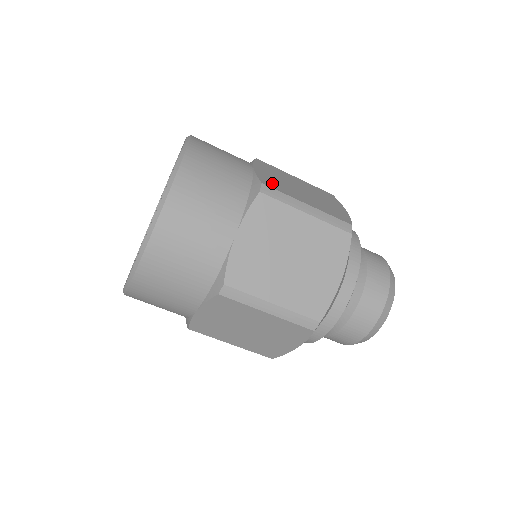
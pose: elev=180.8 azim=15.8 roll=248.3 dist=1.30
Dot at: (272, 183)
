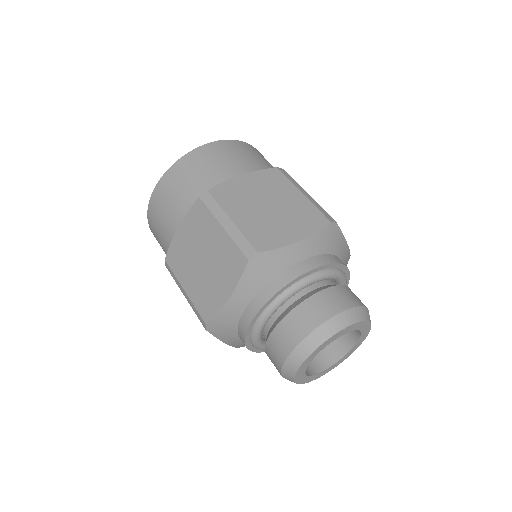
Dot at: occluded
